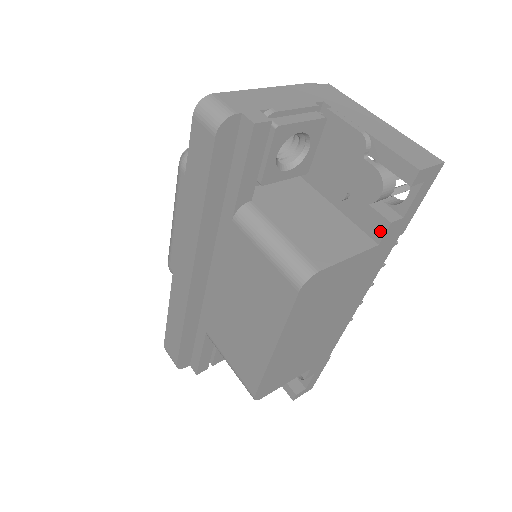
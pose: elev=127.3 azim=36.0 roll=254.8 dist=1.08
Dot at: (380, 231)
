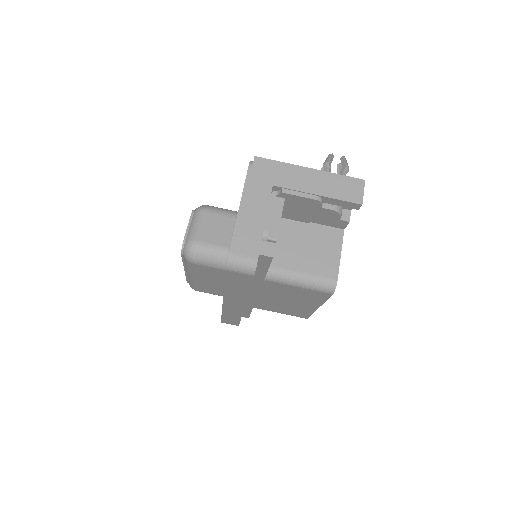
Dot at: (343, 225)
